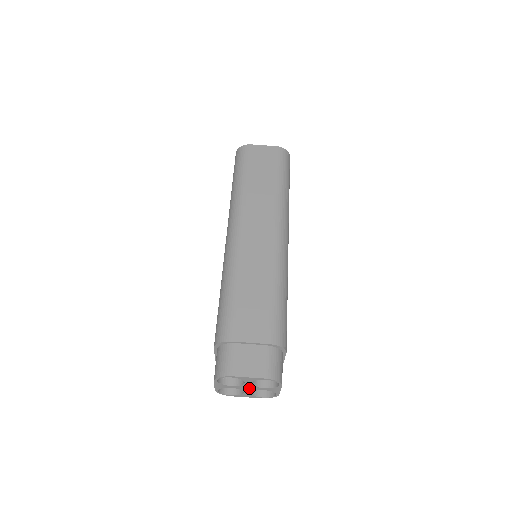
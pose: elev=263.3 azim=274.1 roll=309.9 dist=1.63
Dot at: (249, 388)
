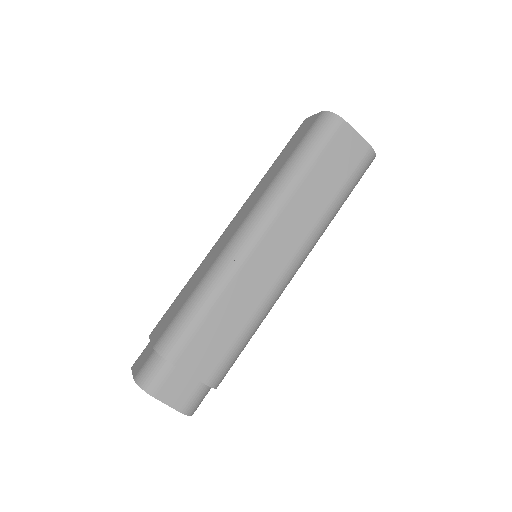
Dot at: occluded
